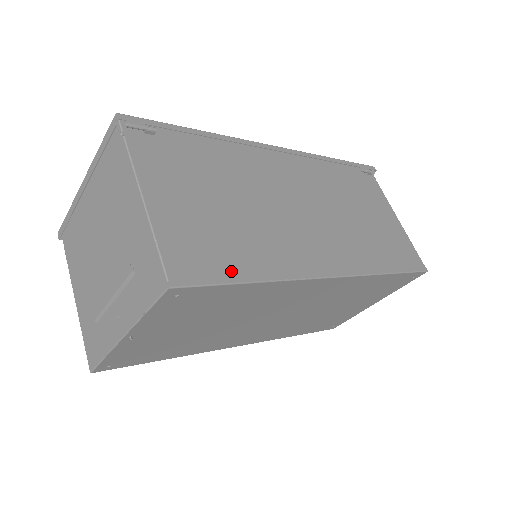
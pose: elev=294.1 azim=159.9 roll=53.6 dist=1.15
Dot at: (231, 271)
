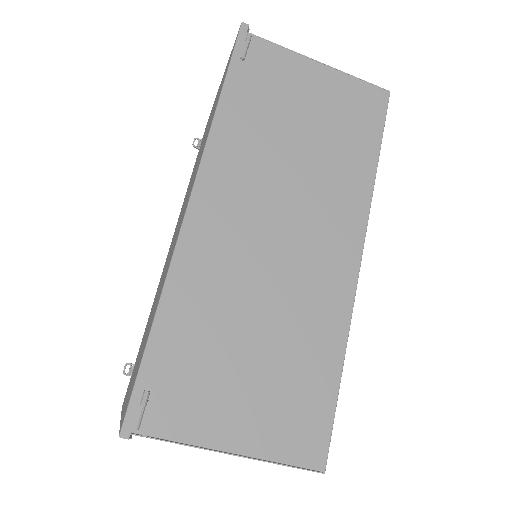
Dot at: (326, 394)
